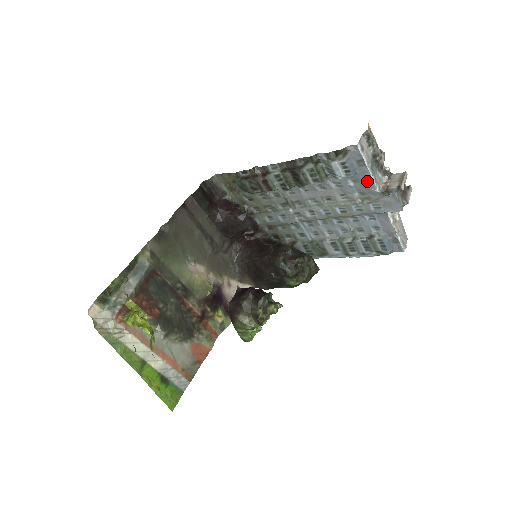
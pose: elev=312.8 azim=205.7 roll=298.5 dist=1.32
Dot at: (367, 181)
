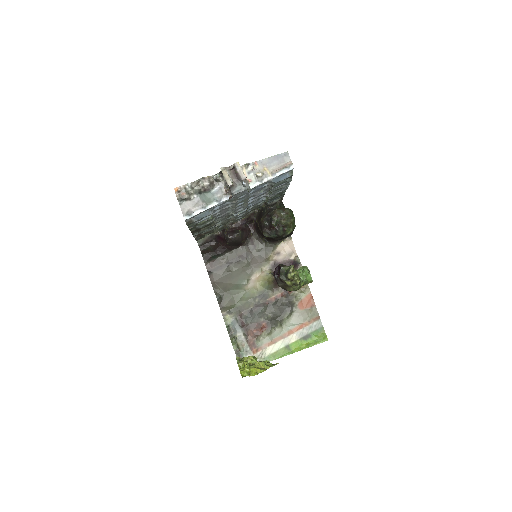
Dot at: occluded
